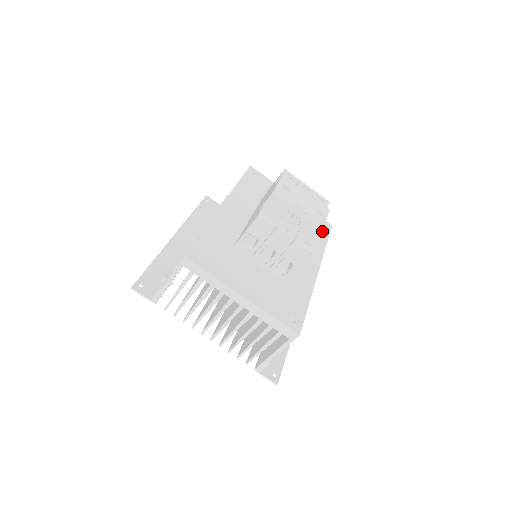
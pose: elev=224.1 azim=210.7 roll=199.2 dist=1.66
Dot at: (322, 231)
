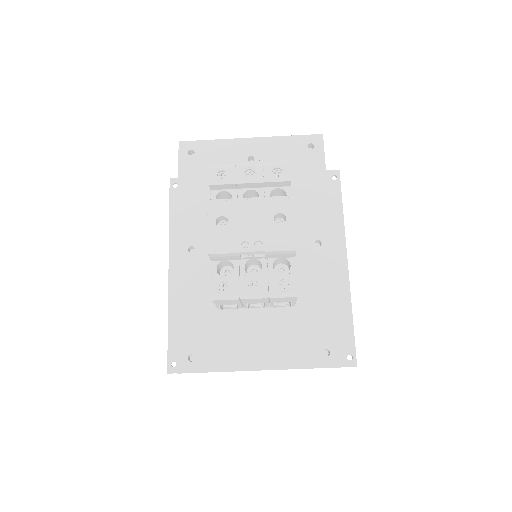
Dot at: (313, 162)
